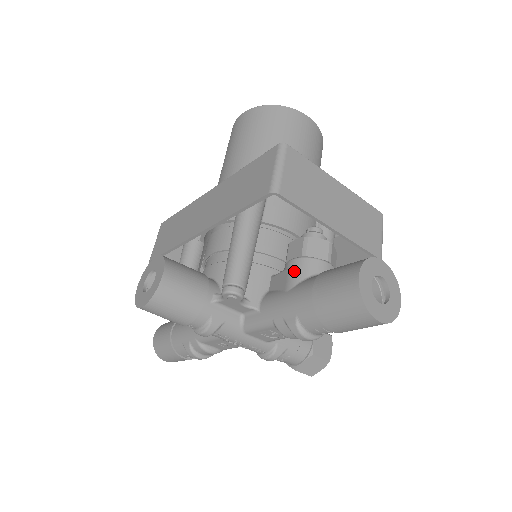
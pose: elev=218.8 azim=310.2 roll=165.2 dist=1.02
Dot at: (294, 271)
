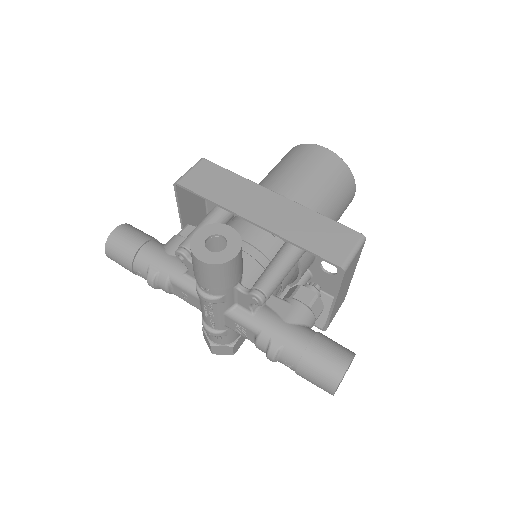
Dot at: (298, 312)
